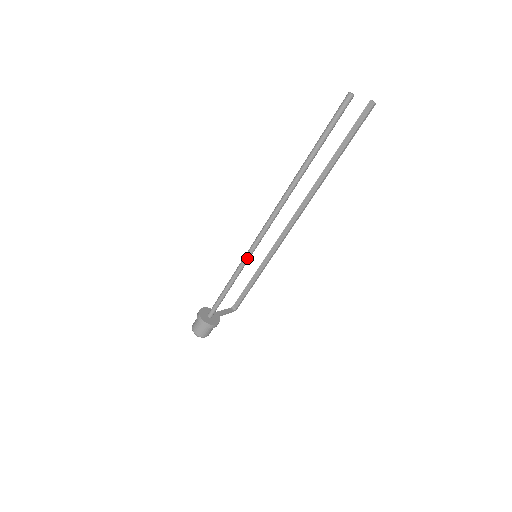
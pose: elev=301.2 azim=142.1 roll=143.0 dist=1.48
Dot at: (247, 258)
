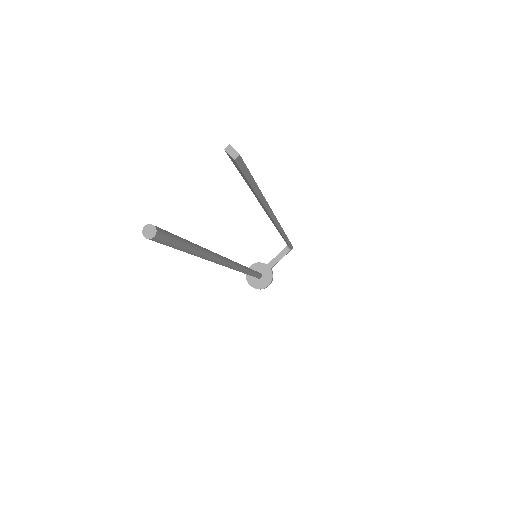
Dot at: occluded
